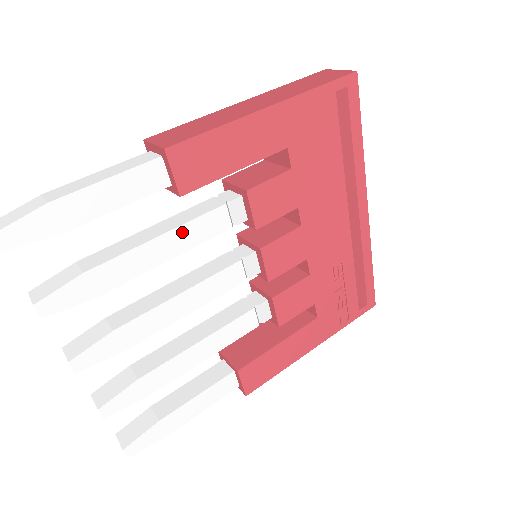
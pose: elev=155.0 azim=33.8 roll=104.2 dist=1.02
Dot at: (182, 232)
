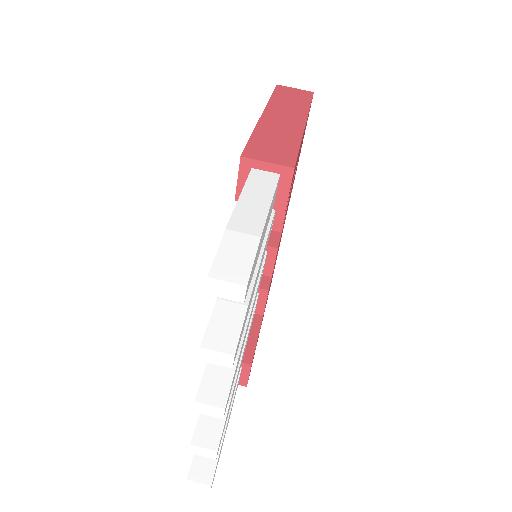
Dot at: occluded
